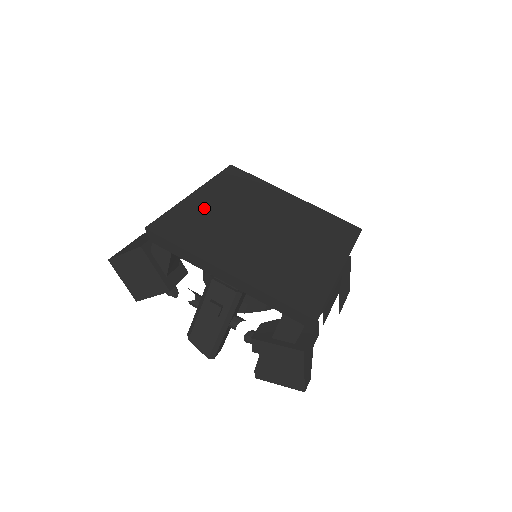
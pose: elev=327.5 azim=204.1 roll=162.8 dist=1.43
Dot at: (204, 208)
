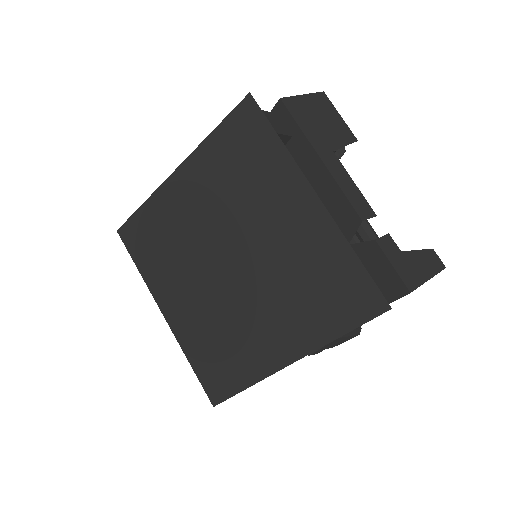
Dot at: (190, 322)
